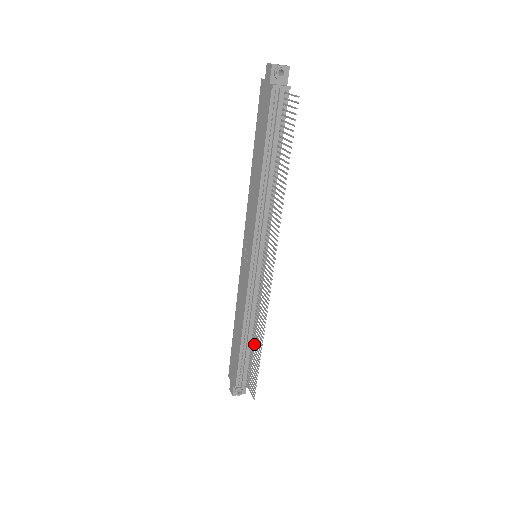
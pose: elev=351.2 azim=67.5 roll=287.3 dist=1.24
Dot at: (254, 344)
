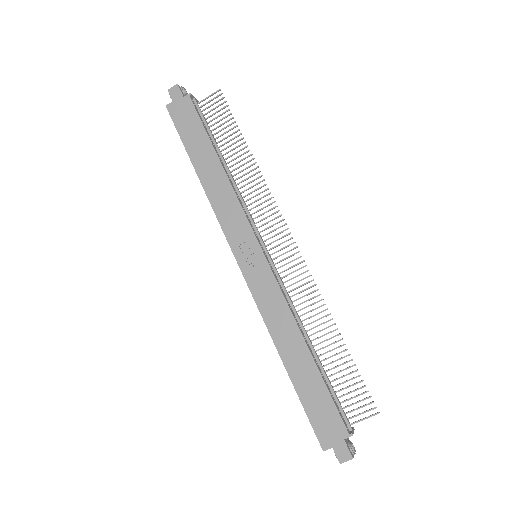
Dot at: (323, 353)
